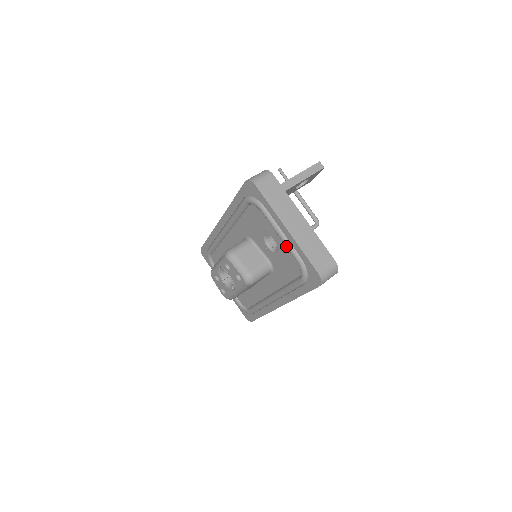
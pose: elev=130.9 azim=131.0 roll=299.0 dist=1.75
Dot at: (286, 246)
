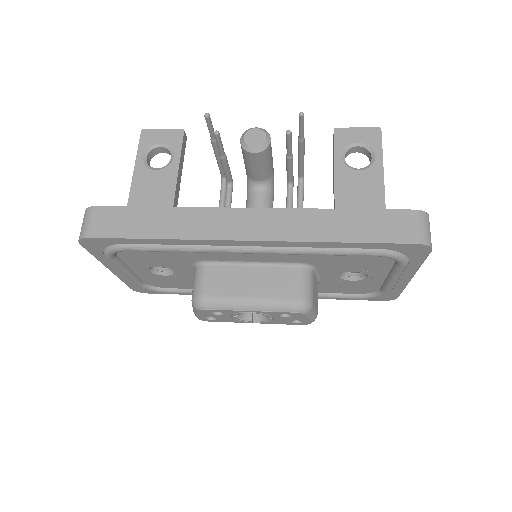
Dot at: (390, 286)
